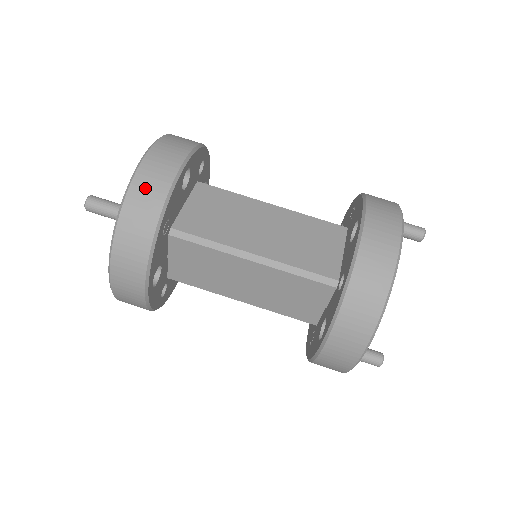
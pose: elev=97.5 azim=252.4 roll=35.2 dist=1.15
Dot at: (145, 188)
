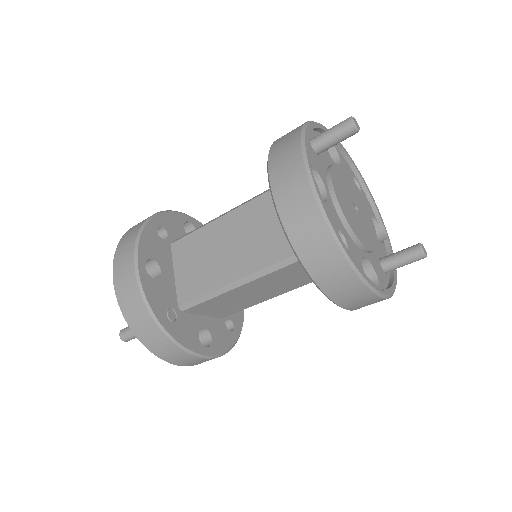
Dot at: (132, 312)
